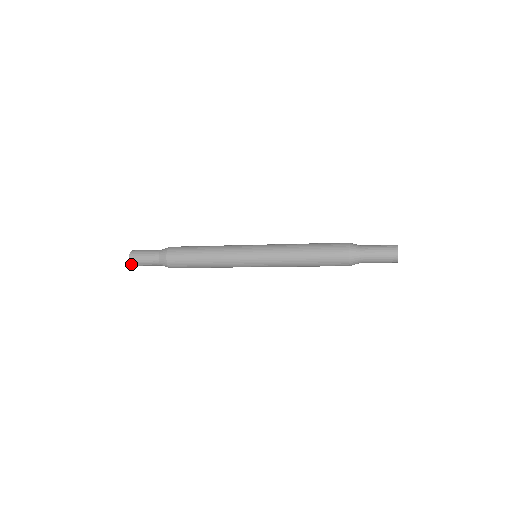
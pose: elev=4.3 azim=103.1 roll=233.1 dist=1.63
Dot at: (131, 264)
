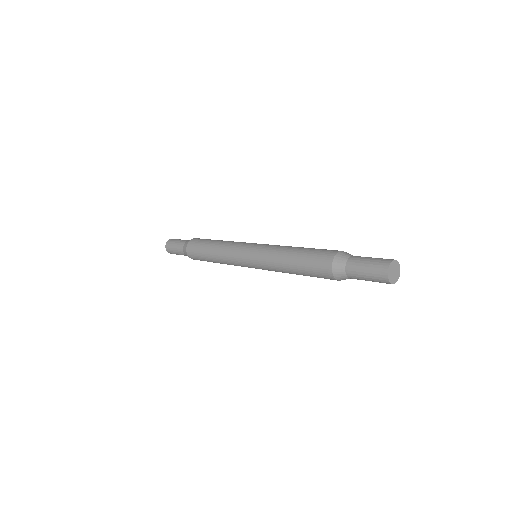
Dot at: occluded
